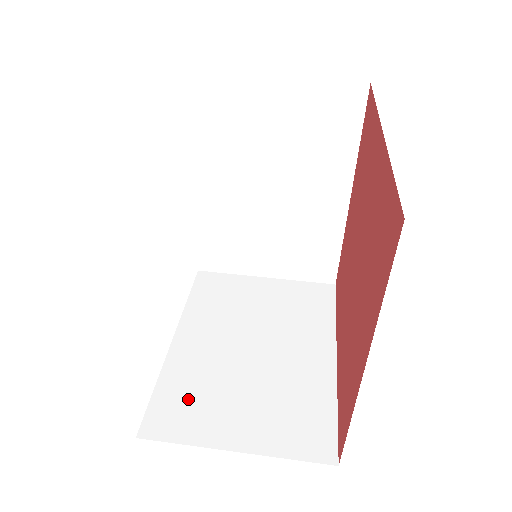
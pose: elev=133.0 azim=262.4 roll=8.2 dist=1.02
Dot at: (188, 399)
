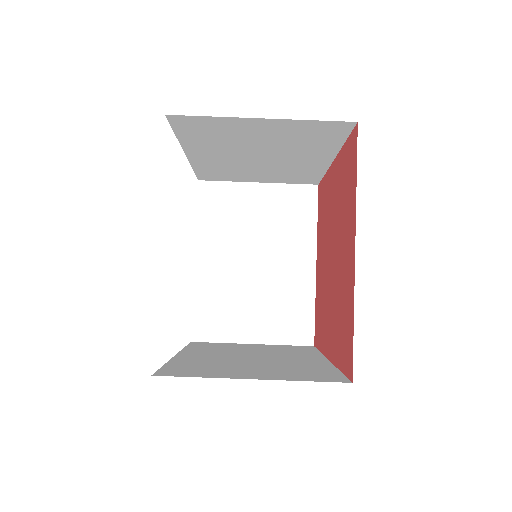
Dot at: (217, 311)
